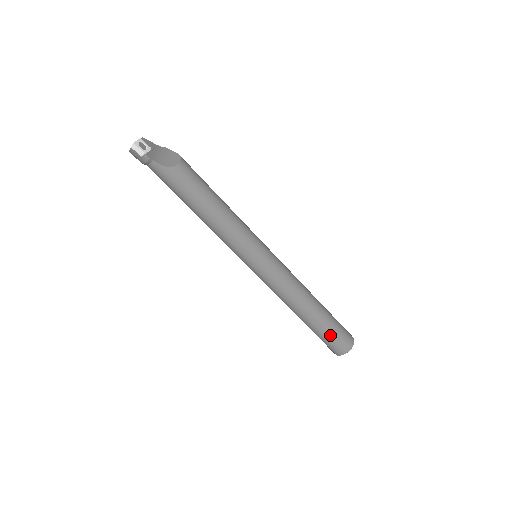
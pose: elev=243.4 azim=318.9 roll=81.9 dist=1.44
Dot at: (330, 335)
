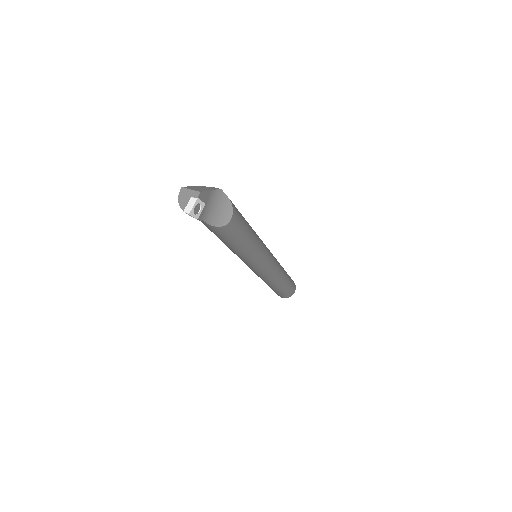
Dot at: (280, 293)
